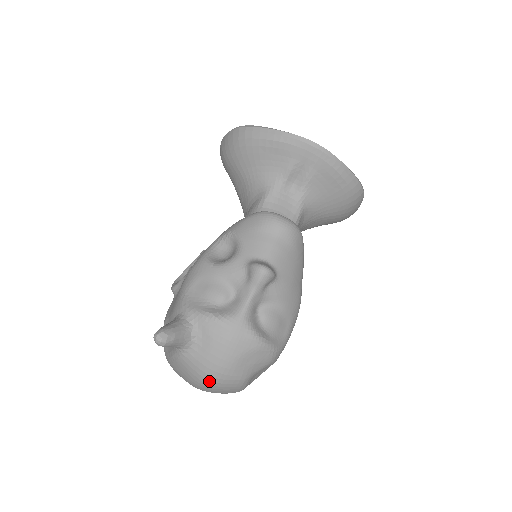
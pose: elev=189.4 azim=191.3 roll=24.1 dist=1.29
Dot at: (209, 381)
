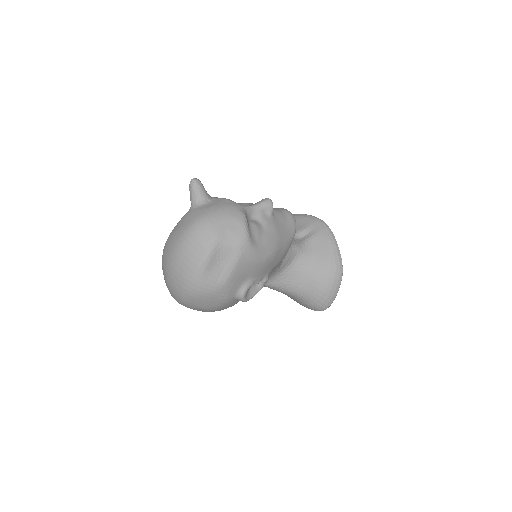
Dot at: (196, 224)
